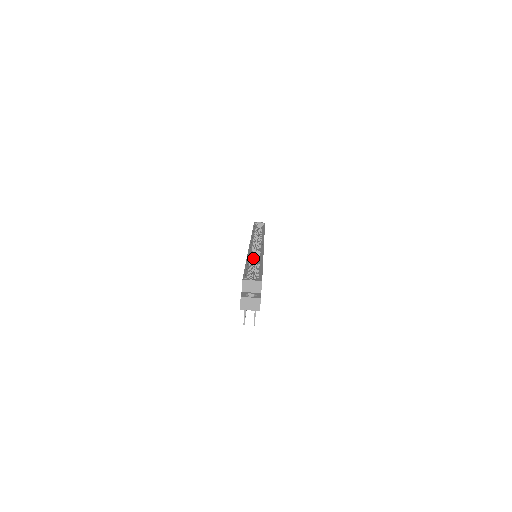
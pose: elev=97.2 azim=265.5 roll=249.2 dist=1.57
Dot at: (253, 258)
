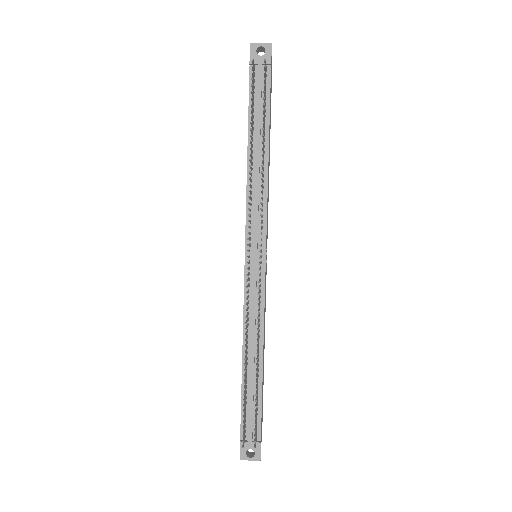
Dot at: occluded
